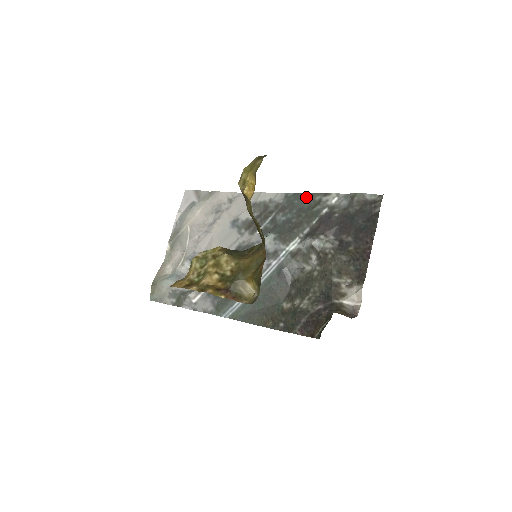
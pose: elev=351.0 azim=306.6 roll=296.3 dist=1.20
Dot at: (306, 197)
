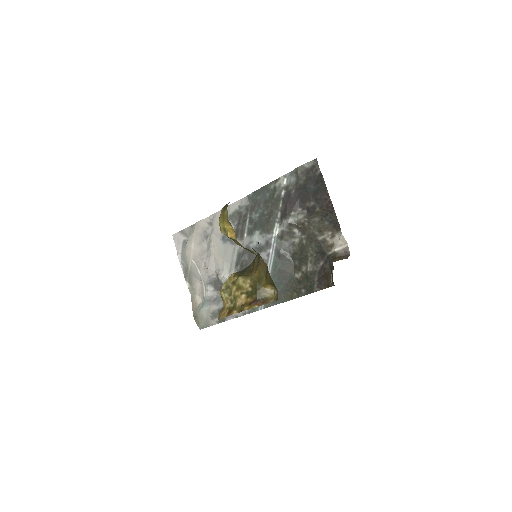
Dot at: (263, 190)
